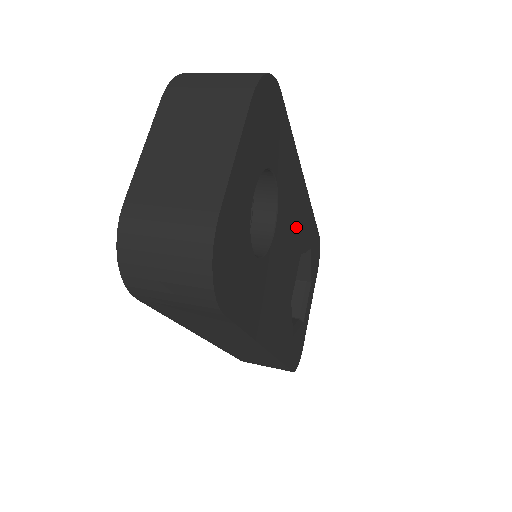
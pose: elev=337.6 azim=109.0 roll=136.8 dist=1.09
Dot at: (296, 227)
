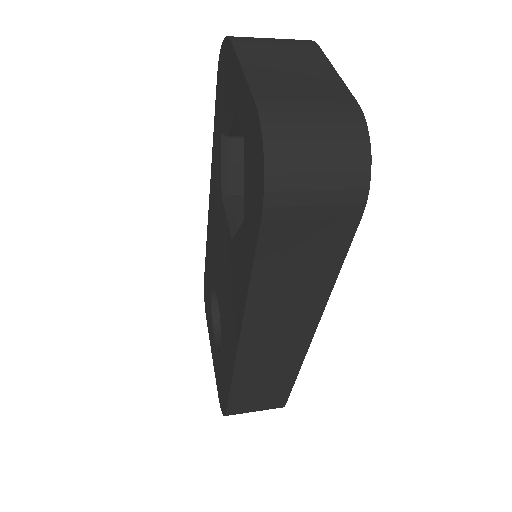
Dot at: occluded
